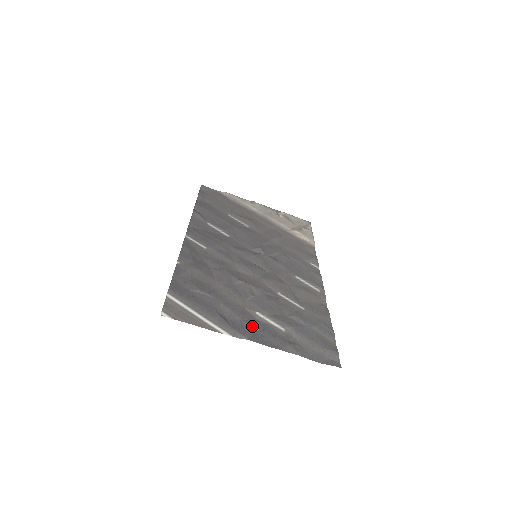
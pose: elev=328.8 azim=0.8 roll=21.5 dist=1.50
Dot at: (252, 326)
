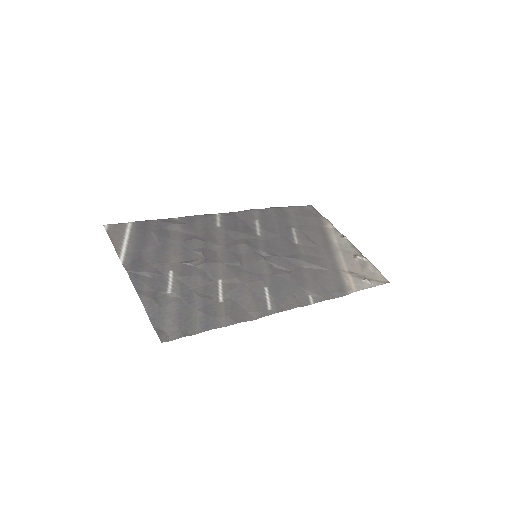
Dot at: (148, 271)
